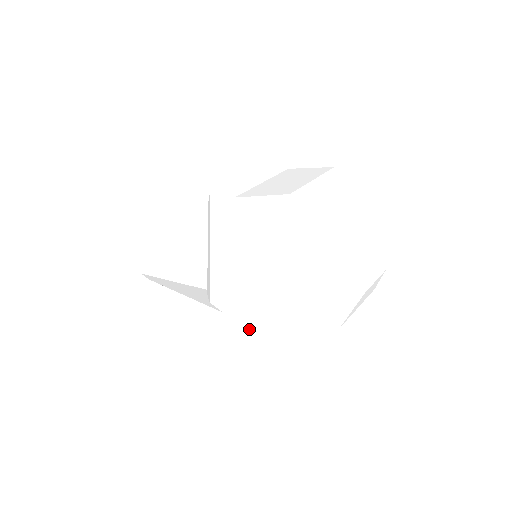
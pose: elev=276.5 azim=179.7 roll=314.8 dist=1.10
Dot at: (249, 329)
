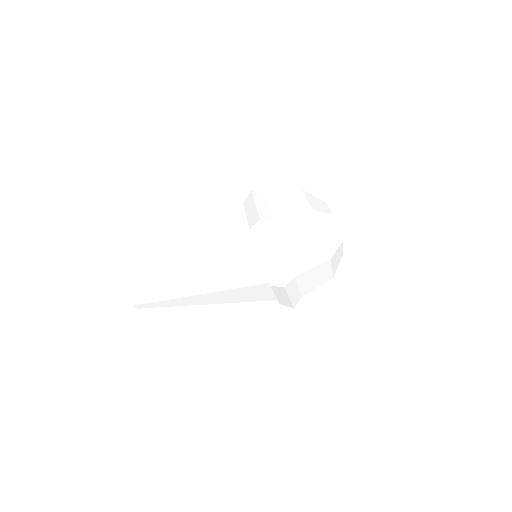
Dot at: (291, 298)
